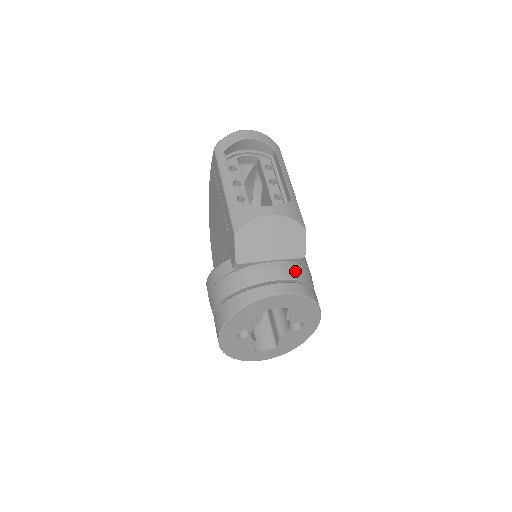
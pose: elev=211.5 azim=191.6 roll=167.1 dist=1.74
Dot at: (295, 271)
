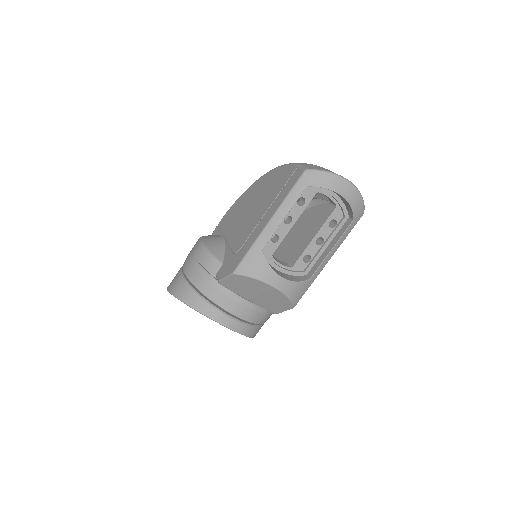
Dot at: (258, 316)
